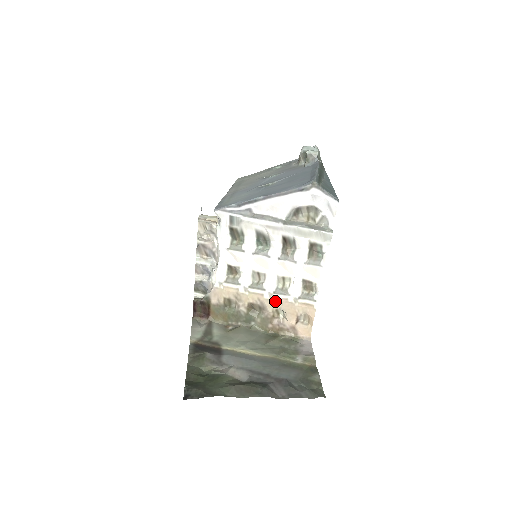
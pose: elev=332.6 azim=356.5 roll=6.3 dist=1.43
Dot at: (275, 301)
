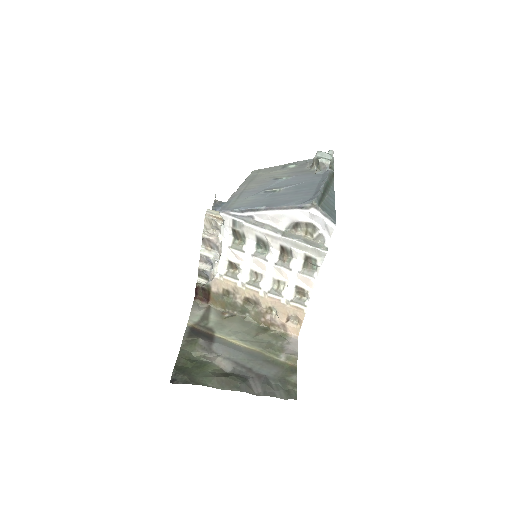
Dot at: (269, 300)
